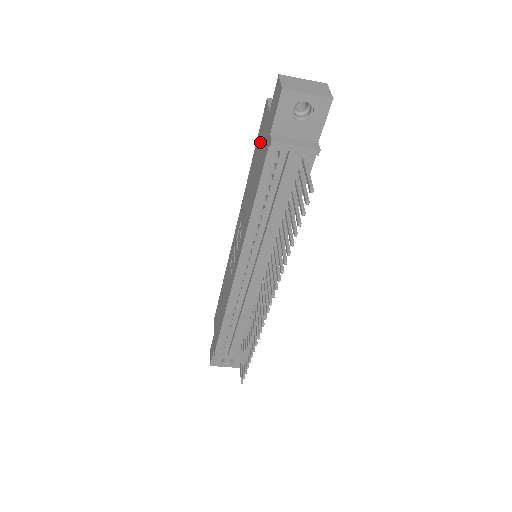
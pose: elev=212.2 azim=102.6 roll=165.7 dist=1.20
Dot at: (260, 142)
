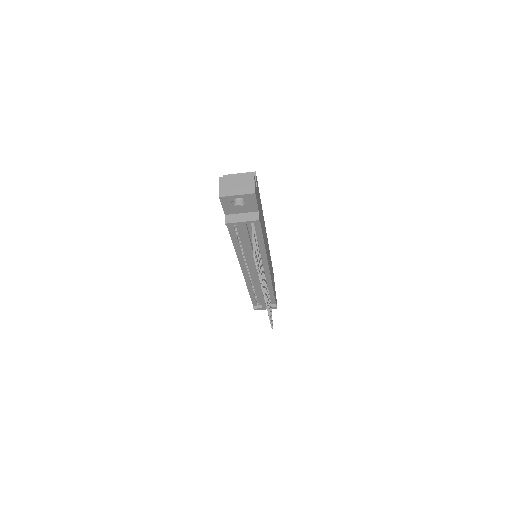
Dot at: occluded
